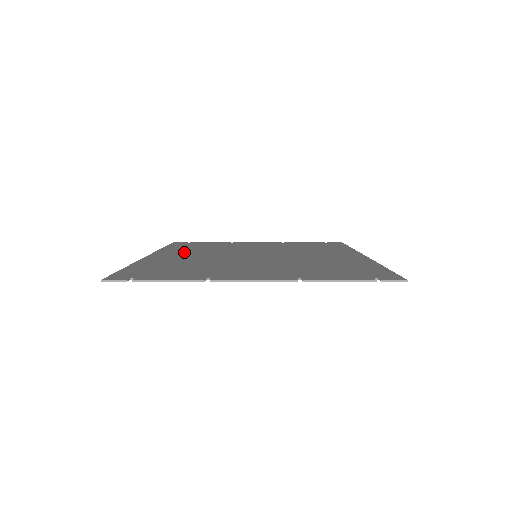
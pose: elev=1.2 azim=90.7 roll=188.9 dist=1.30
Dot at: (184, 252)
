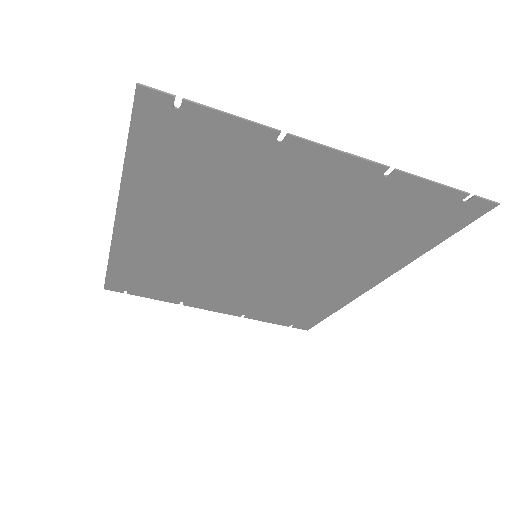
Dot at: (155, 246)
